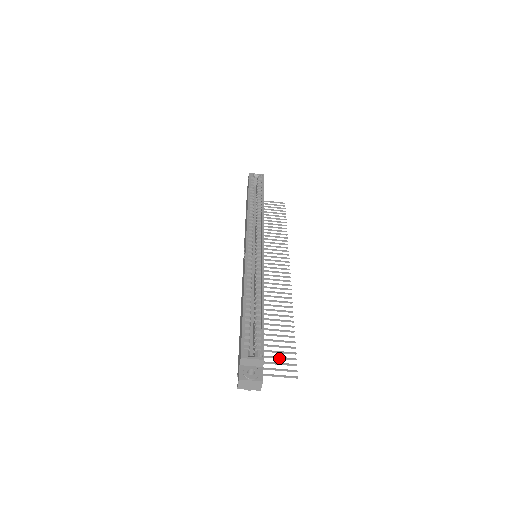
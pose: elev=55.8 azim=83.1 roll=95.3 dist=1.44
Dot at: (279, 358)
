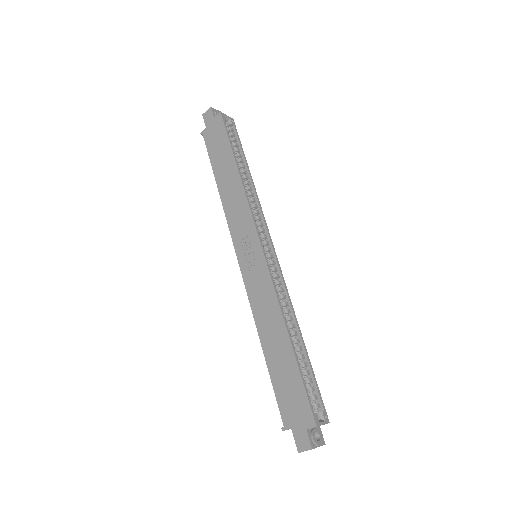
Dot at: occluded
